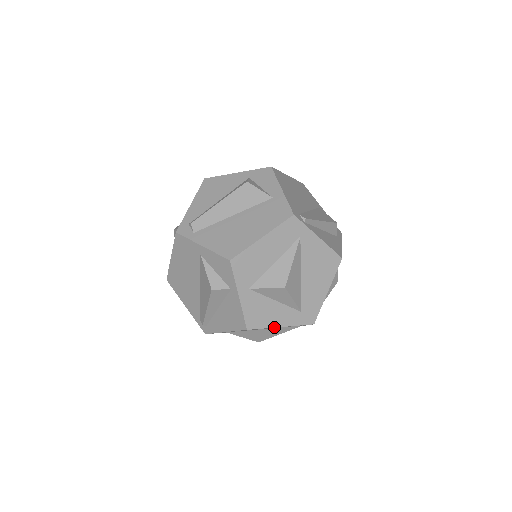
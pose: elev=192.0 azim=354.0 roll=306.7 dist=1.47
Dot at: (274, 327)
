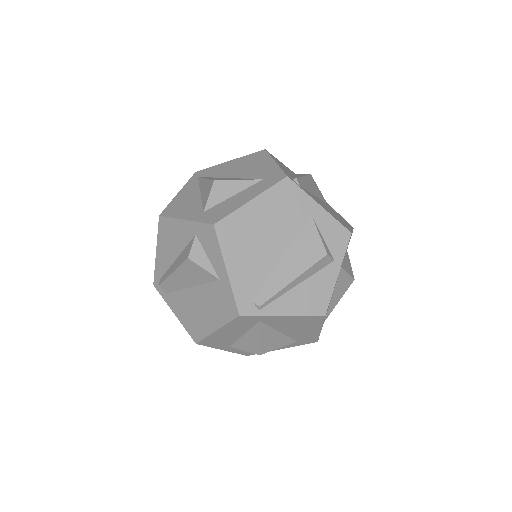
Dot at: (274, 350)
